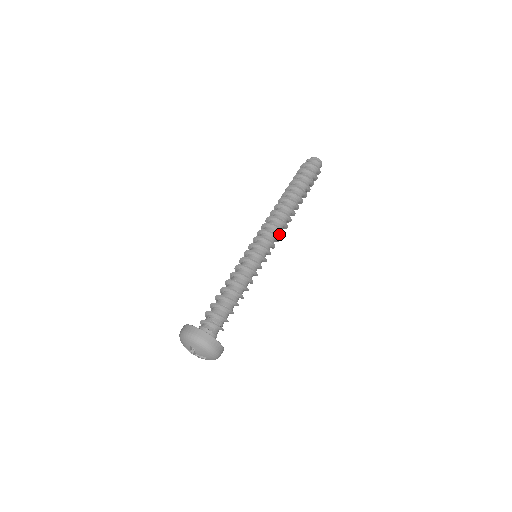
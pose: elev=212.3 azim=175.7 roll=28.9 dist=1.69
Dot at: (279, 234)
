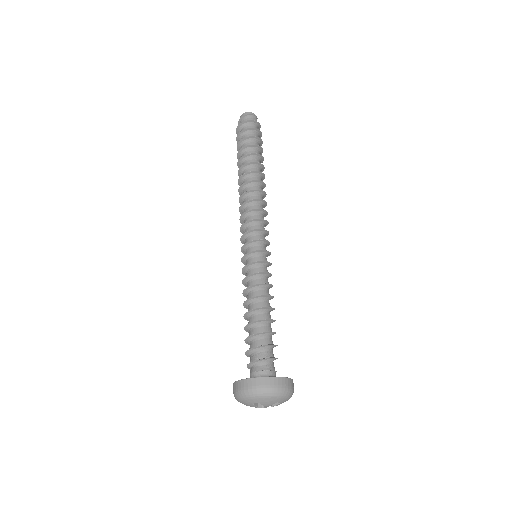
Dot at: (264, 216)
